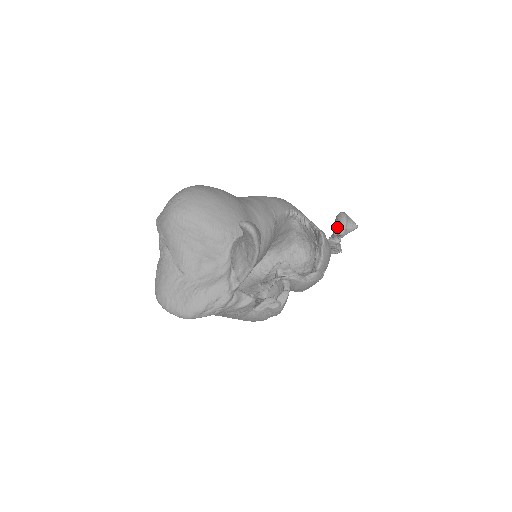
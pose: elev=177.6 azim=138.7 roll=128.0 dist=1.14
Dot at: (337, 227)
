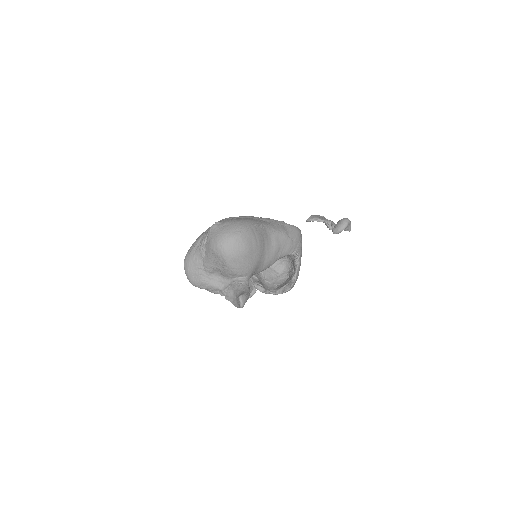
Dot at: (336, 227)
